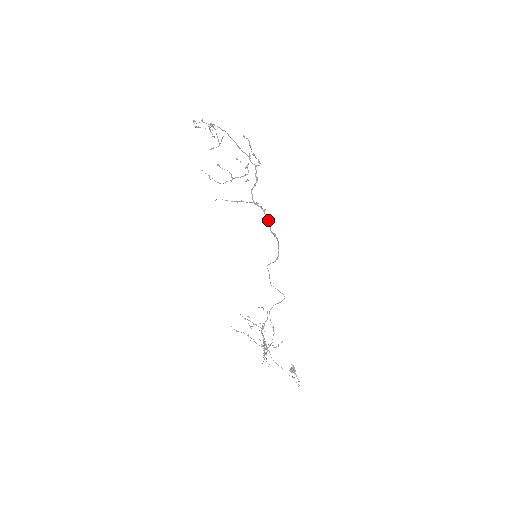
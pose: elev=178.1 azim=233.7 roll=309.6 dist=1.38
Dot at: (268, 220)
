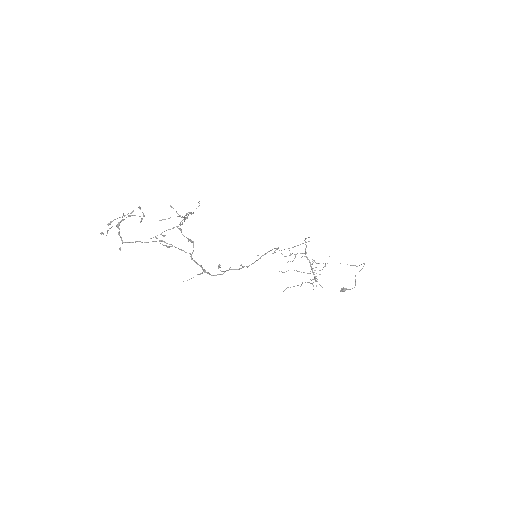
Dot at: (240, 268)
